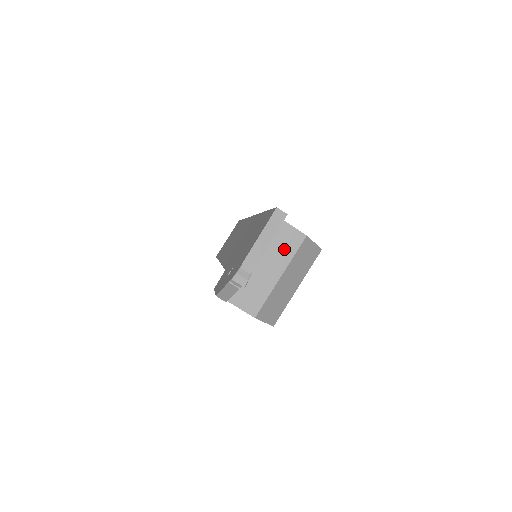
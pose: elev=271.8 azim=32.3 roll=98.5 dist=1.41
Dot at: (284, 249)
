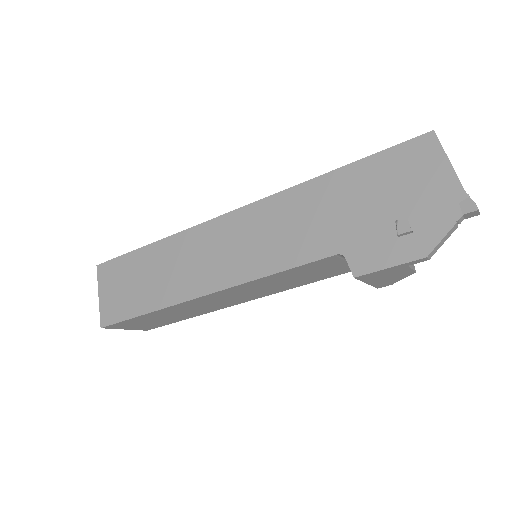
Dot at: occluded
